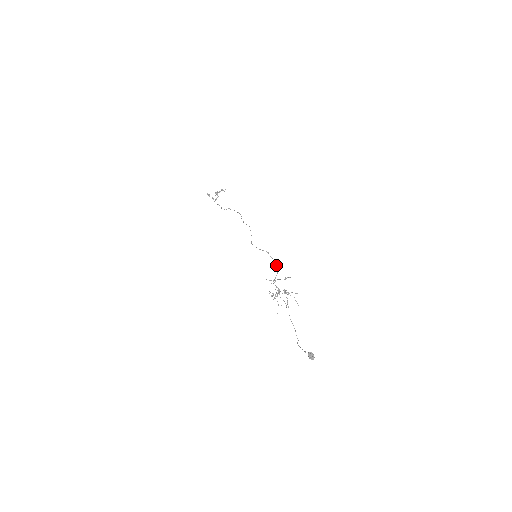
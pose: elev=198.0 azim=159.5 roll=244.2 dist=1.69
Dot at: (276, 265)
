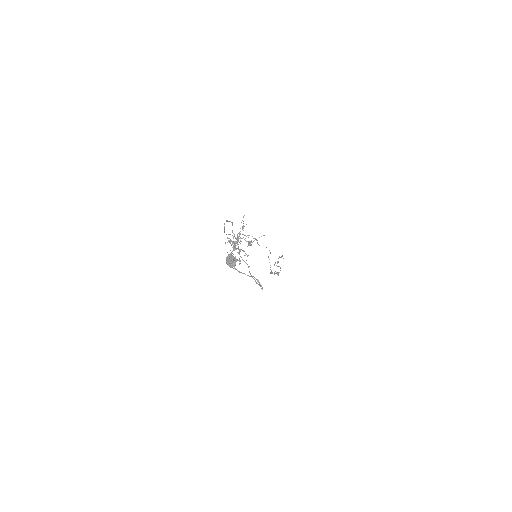
Dot at: (231, 222)
